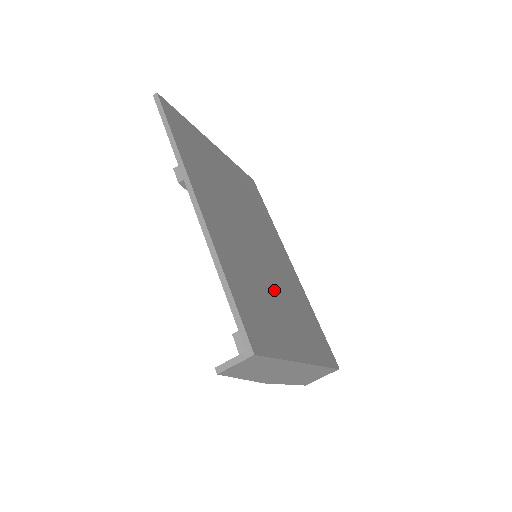
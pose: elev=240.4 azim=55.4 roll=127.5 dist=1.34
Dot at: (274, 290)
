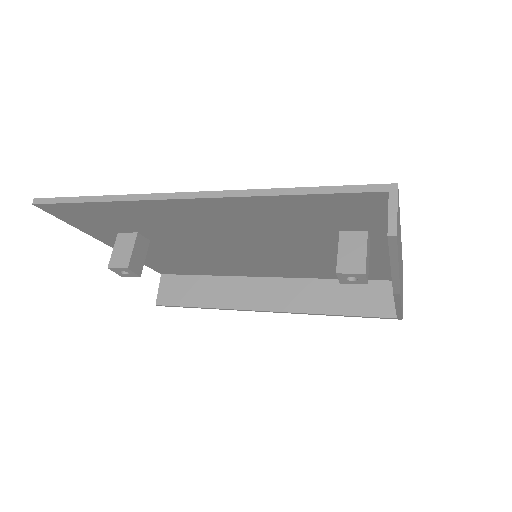
Dot at: occluded
